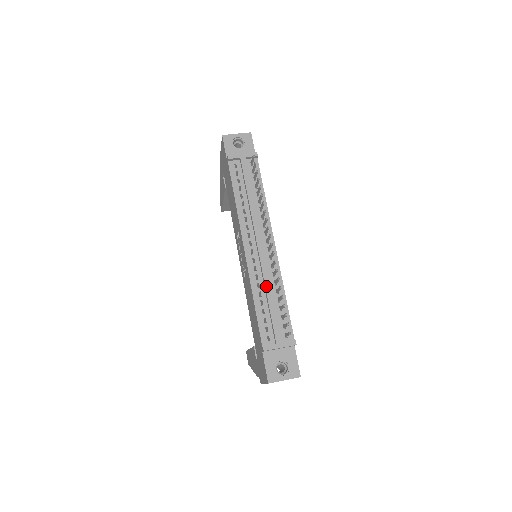
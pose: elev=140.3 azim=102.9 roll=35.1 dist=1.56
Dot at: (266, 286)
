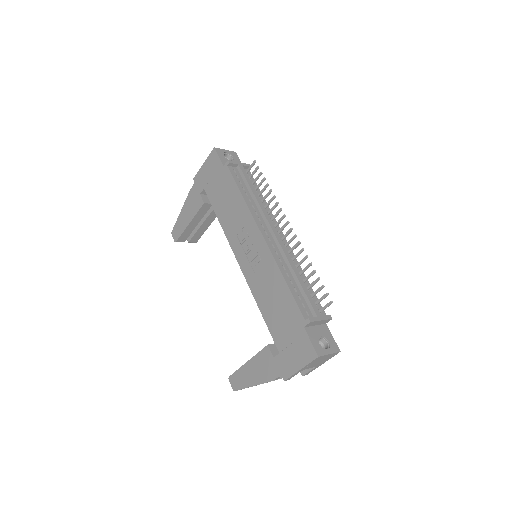
Dot at: (292, 267)
